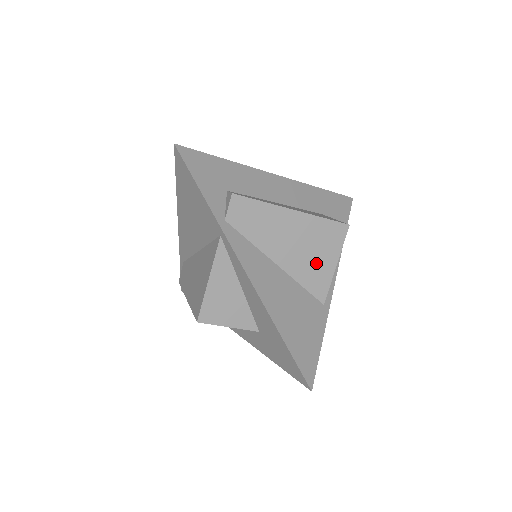
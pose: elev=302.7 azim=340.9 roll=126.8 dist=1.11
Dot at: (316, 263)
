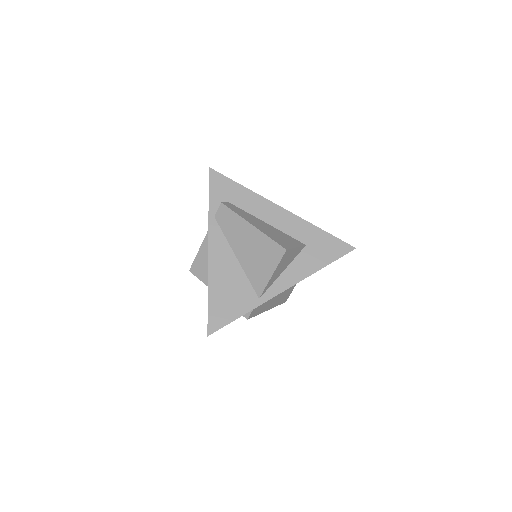
Dot at: (260, 267)
